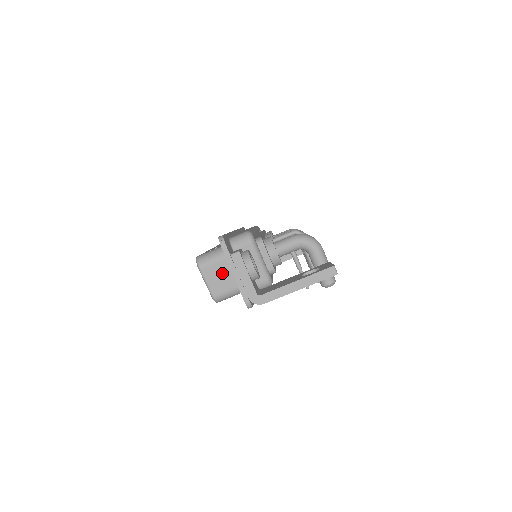
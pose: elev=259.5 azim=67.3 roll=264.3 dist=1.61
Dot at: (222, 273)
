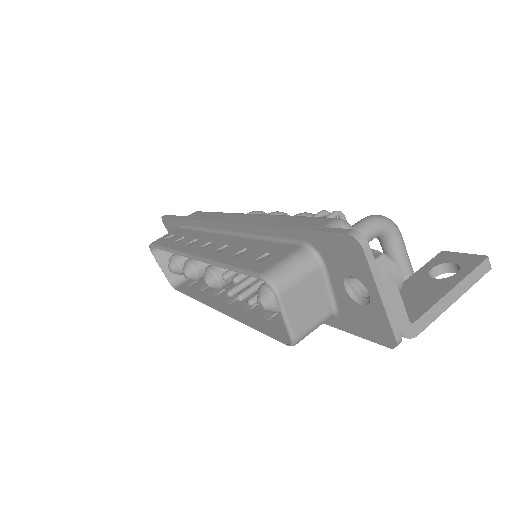
Dot at: (310, 295)
